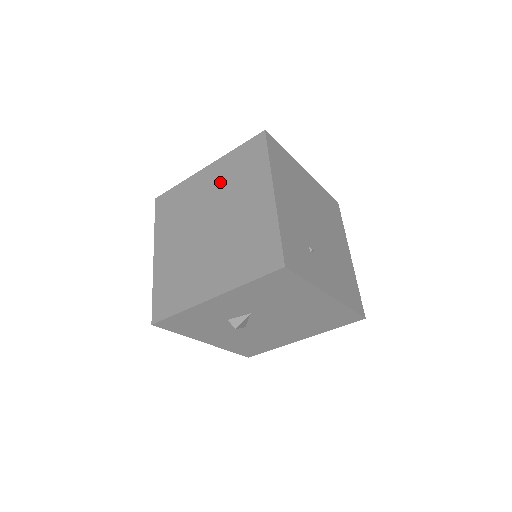
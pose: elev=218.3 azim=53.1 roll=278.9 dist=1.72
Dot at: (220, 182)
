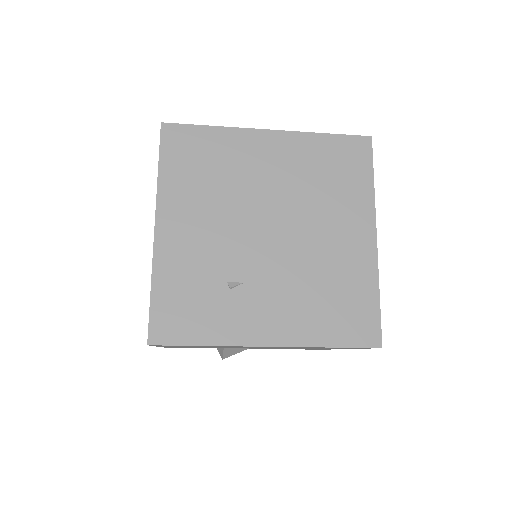
Dot at: occluded
